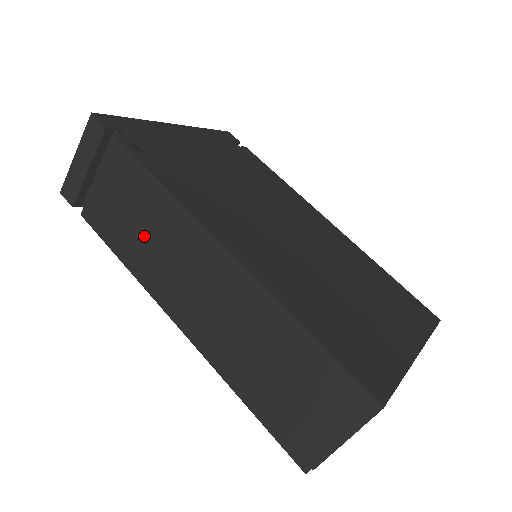
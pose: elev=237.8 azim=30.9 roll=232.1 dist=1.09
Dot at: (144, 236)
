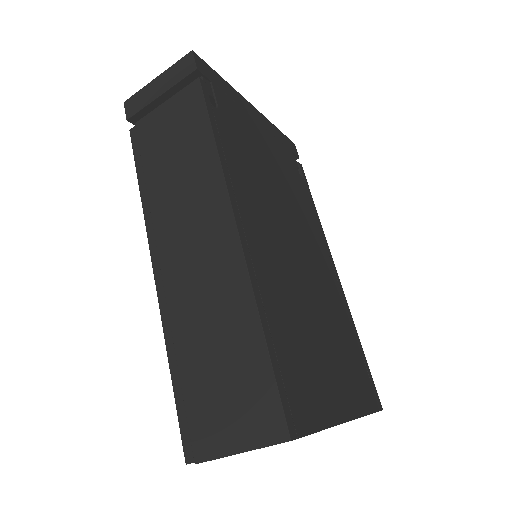
Dot at: (172, 176)
